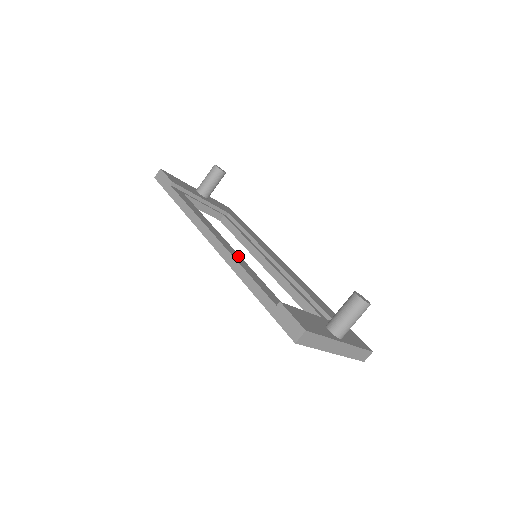
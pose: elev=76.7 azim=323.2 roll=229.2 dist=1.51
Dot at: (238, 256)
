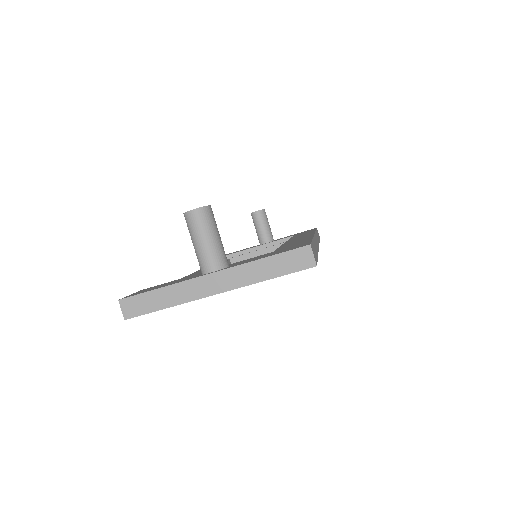
Dot at: occluded
